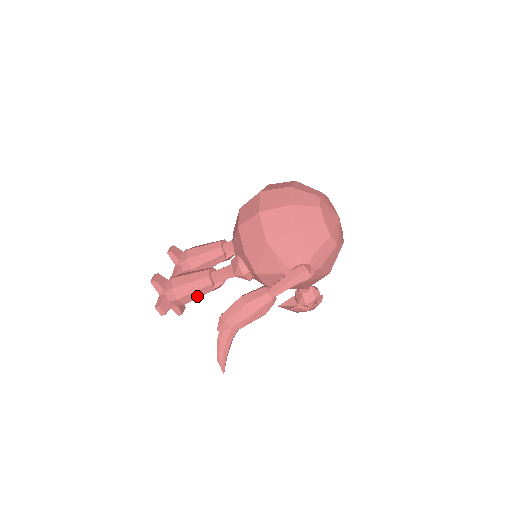
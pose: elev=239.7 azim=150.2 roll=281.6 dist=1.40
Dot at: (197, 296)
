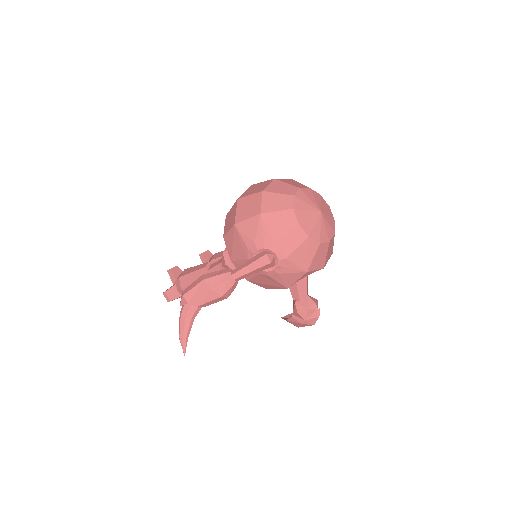
Dot at: occluded
